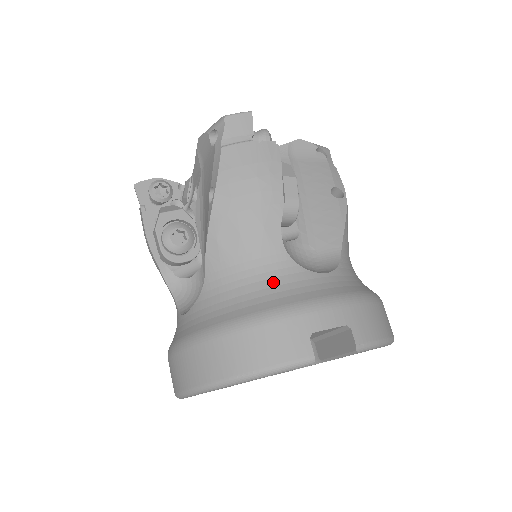
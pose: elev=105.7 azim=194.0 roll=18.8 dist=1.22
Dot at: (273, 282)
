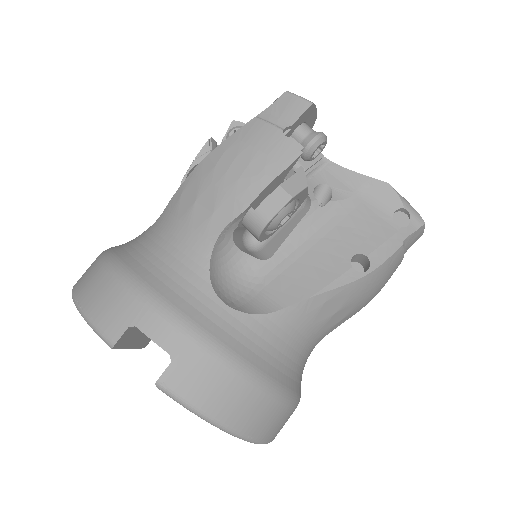
Dot at: (173, 263)
